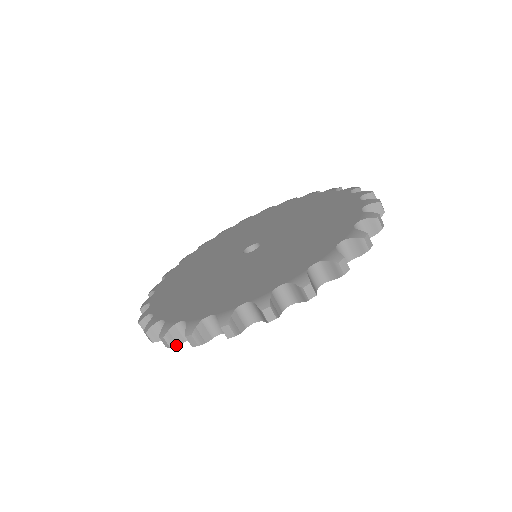
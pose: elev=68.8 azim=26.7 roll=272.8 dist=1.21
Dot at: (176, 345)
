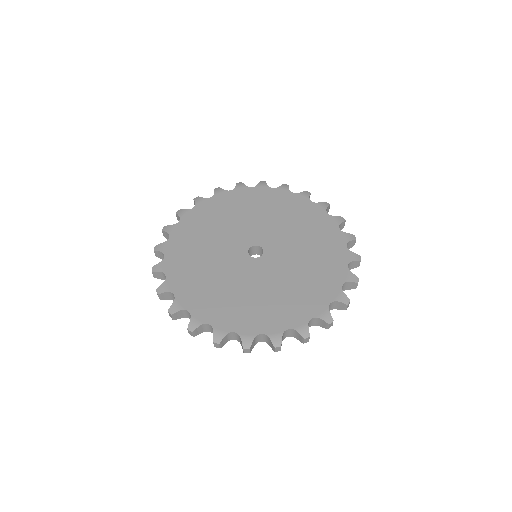
Dot at: (159, 257)
